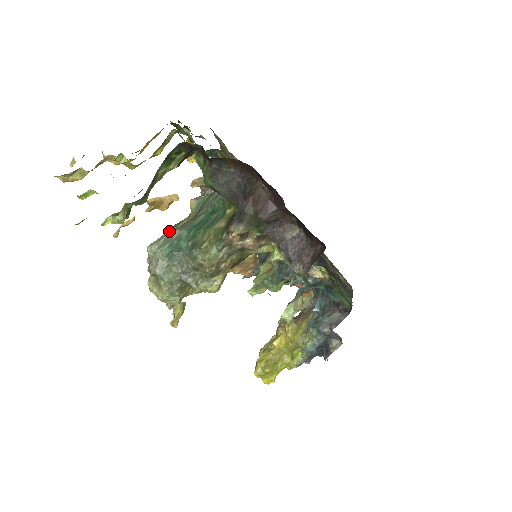
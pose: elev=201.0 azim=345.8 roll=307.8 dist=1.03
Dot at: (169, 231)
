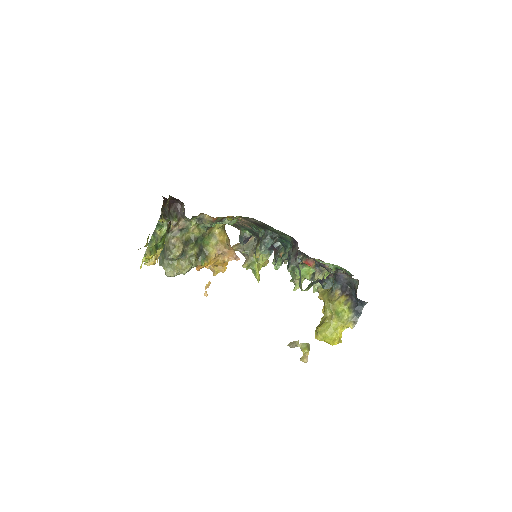
Dot at: occluded
